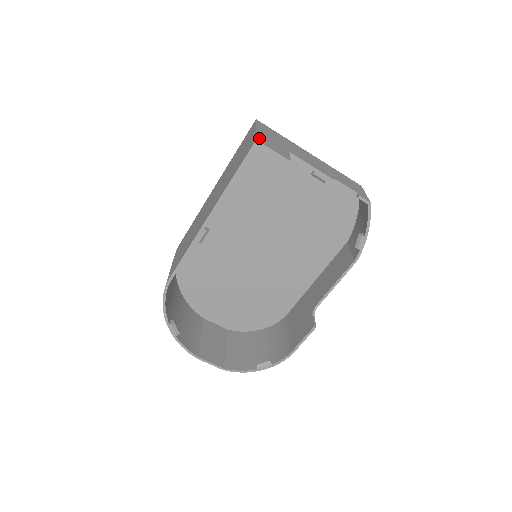
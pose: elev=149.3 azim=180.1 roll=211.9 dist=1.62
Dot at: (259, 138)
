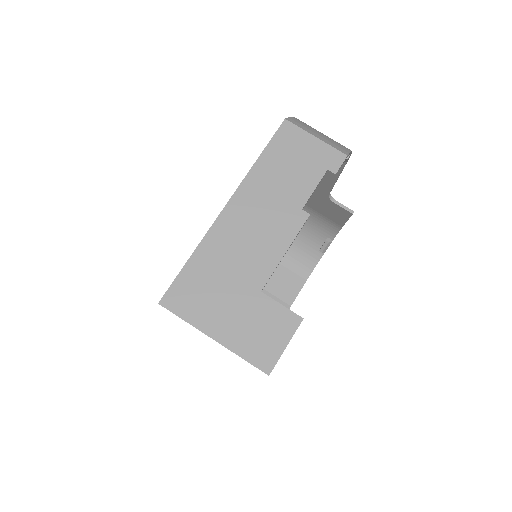
Dot at: (255, 360)
